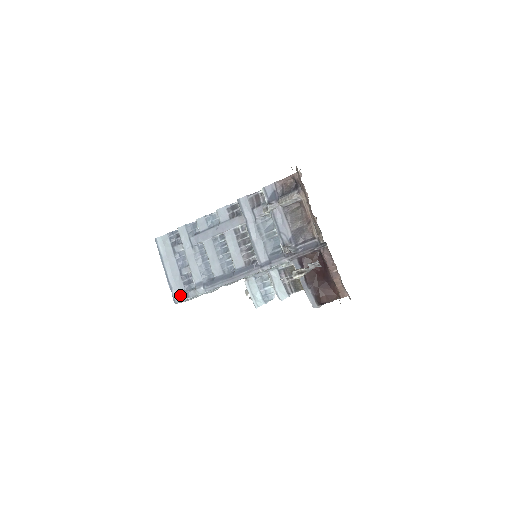
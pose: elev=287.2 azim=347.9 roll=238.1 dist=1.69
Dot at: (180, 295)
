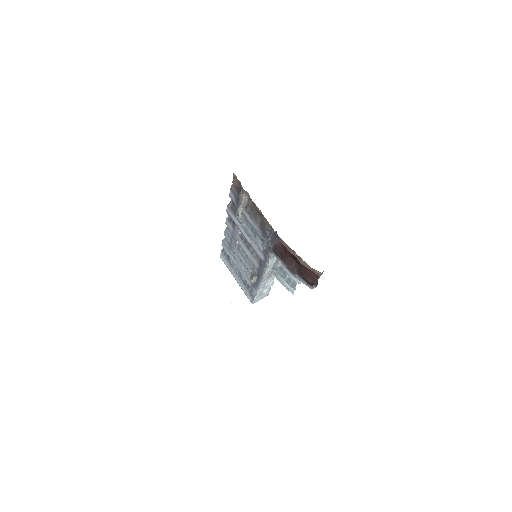
Dot at: (250, 297)
